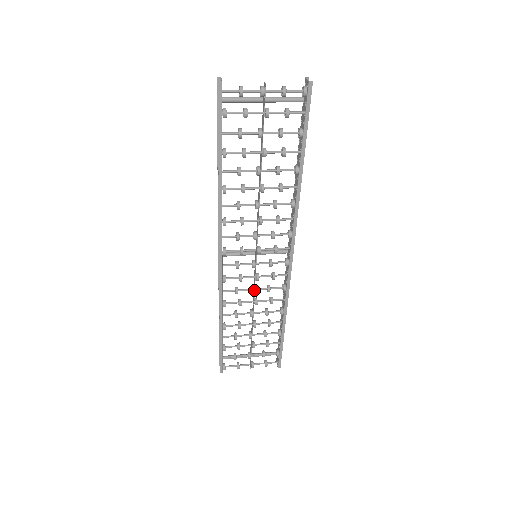
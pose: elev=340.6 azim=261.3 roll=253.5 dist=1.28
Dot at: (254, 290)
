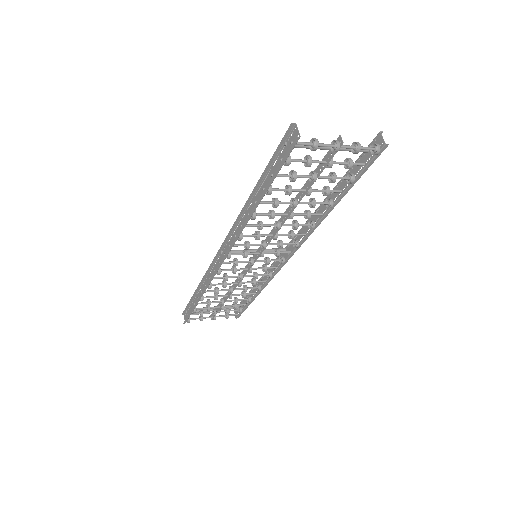
Dot at: (242, 277)
